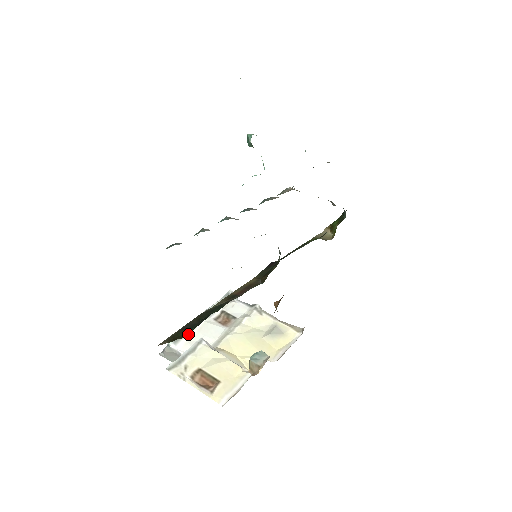
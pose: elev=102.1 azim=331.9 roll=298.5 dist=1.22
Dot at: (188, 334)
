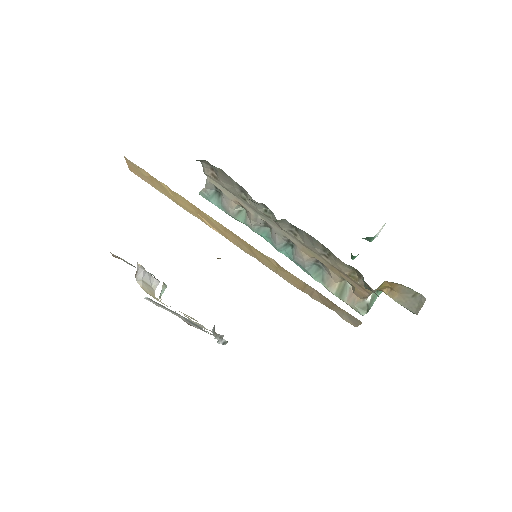
Dot at: occluded
